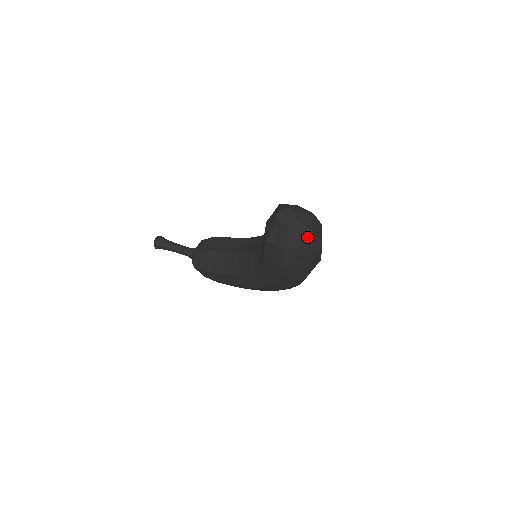
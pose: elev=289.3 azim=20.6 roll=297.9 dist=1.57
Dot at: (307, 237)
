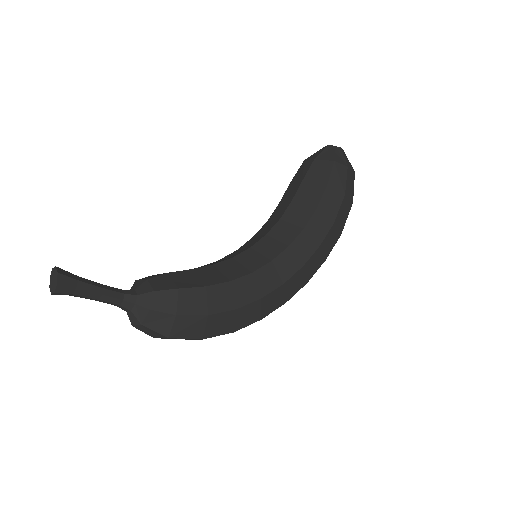
Dot at: occluded
